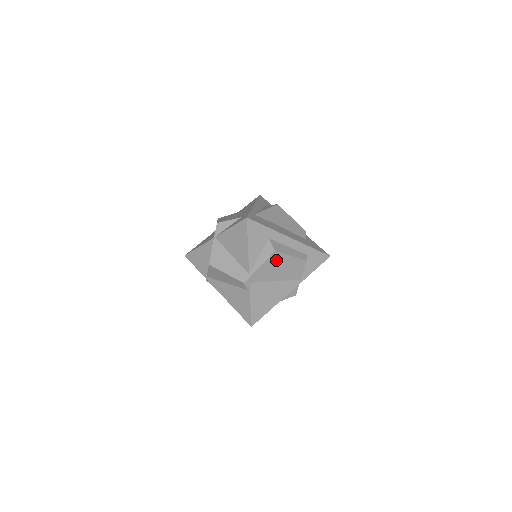
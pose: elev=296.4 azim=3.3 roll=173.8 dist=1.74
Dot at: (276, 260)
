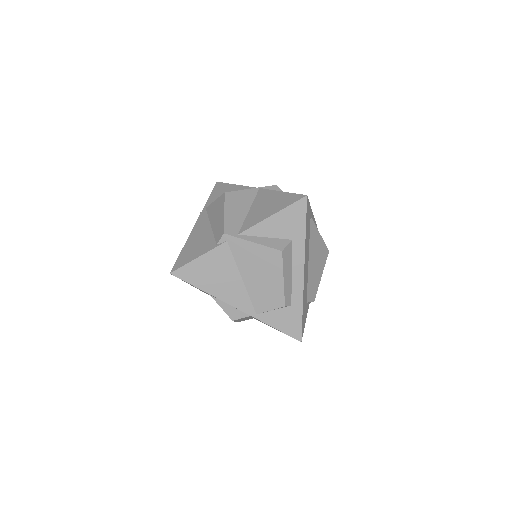
Dot at: (270, 261)
